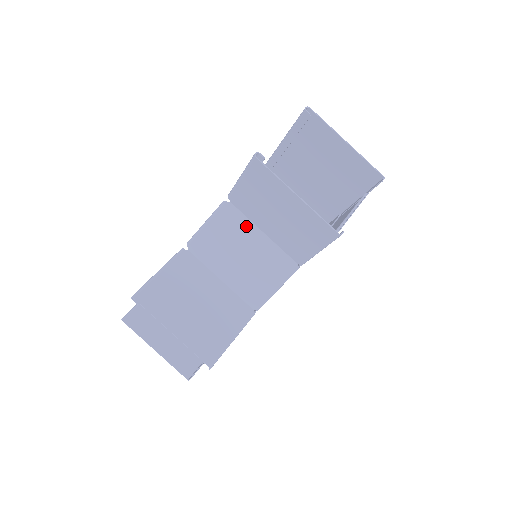
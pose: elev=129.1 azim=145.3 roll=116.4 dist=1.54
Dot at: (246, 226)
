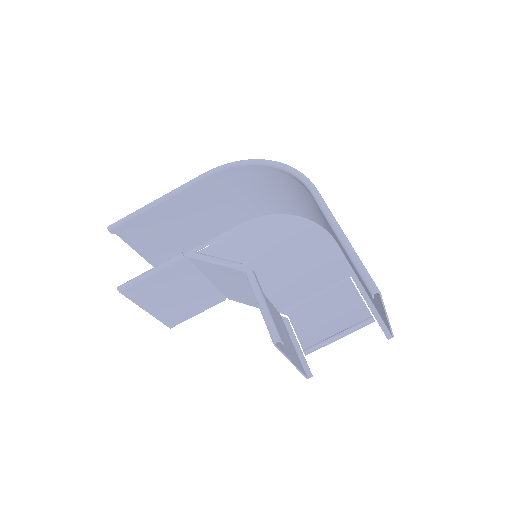
Dot at: occluded
